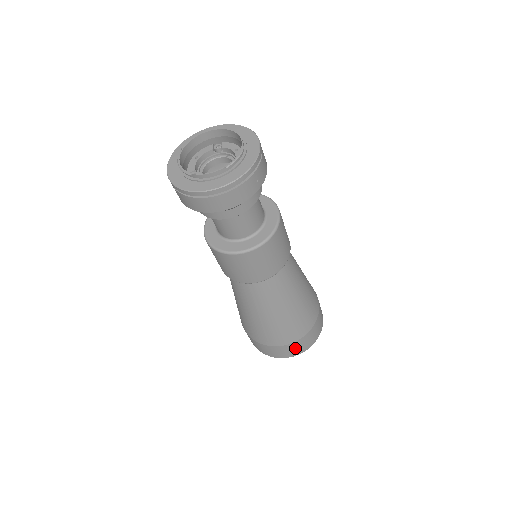
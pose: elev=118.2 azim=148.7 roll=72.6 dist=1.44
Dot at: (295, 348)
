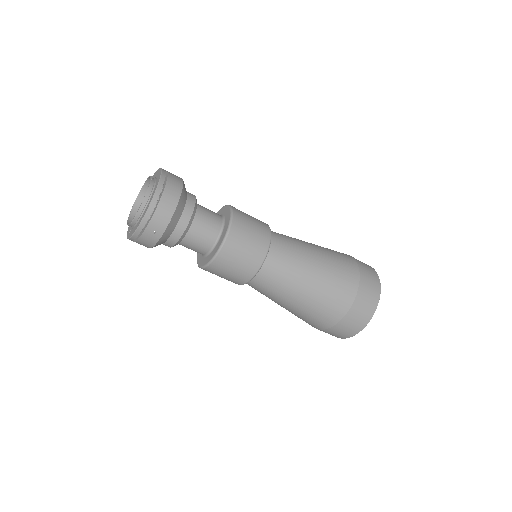
Dot at: (368, 275)
